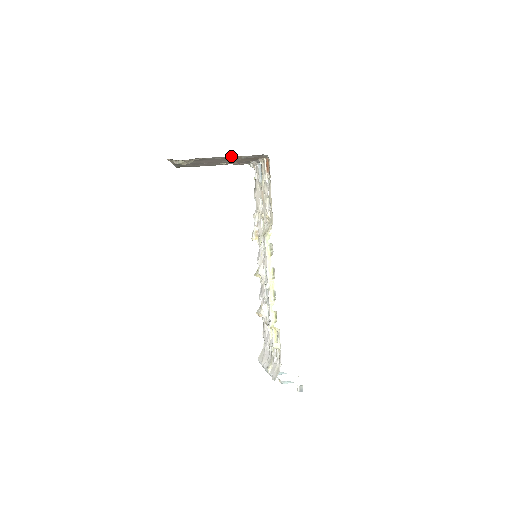
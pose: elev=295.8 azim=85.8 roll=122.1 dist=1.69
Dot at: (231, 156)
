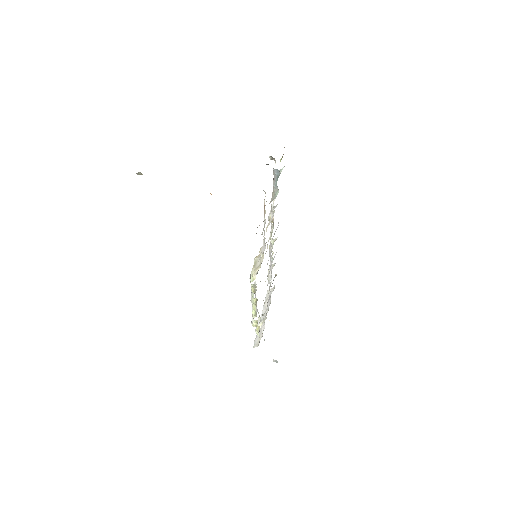
Dot at: occluded
